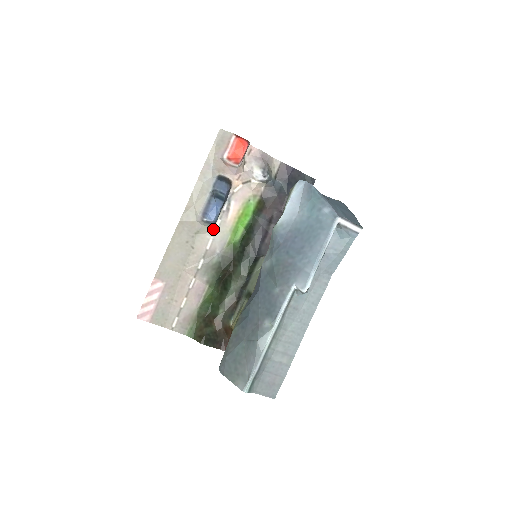
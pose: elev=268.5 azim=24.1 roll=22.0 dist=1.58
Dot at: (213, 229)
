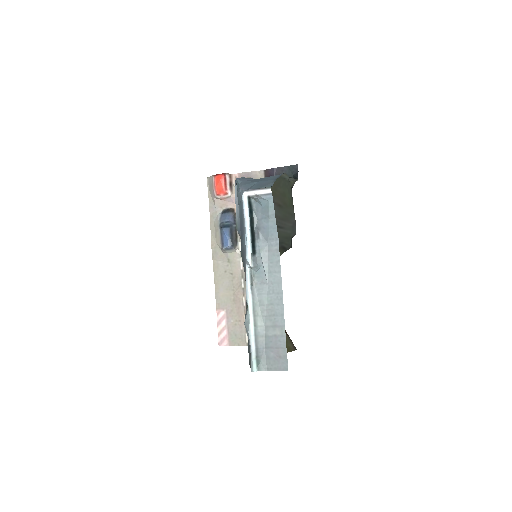
Dot at: (238, 252)
